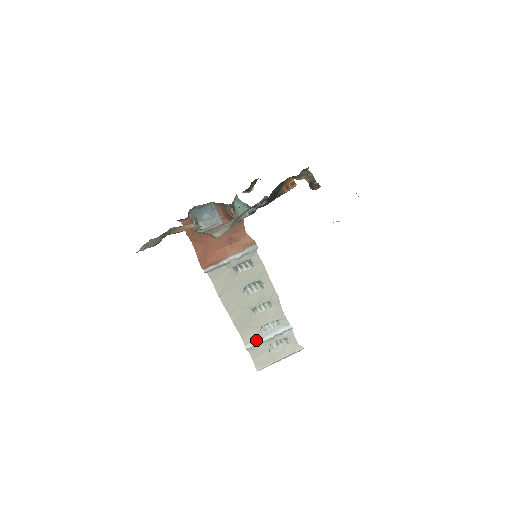
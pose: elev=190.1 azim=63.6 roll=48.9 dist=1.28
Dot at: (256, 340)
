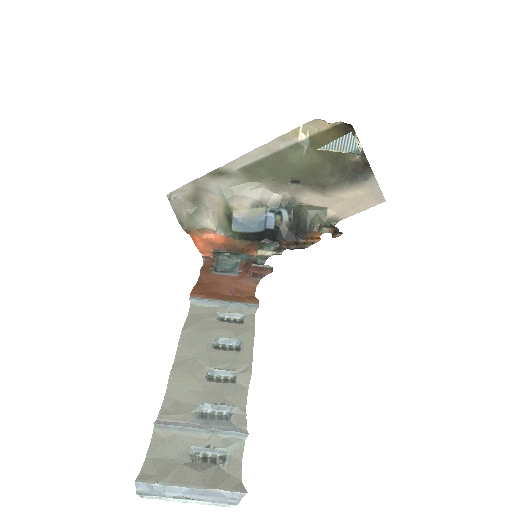
Dot at: (179, 421)
